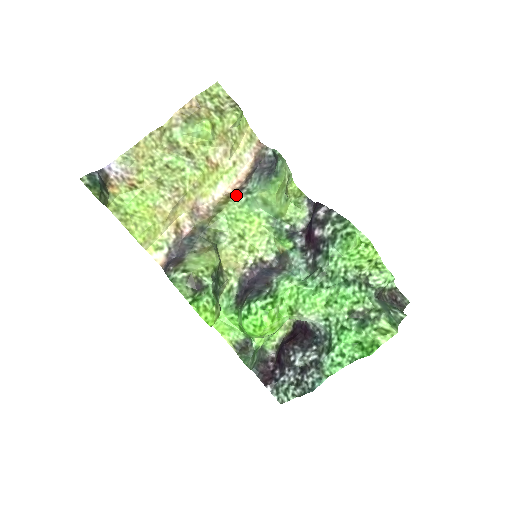
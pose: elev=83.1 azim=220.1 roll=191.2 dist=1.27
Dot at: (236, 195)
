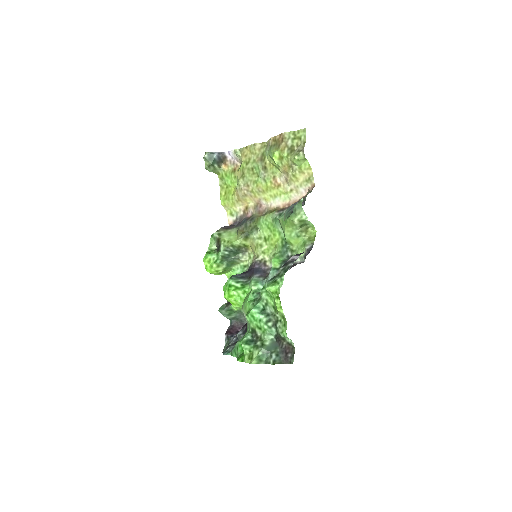
Dot at: (277, 211)
